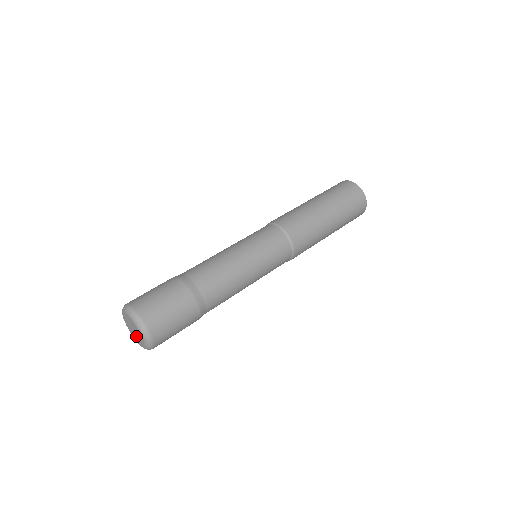
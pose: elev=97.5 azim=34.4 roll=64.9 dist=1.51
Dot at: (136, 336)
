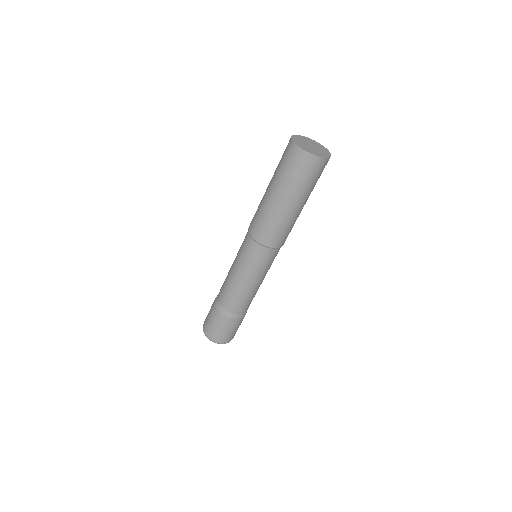
Dot at: occluded
